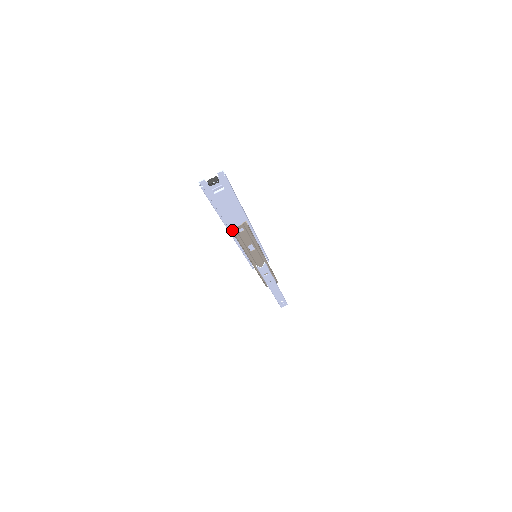
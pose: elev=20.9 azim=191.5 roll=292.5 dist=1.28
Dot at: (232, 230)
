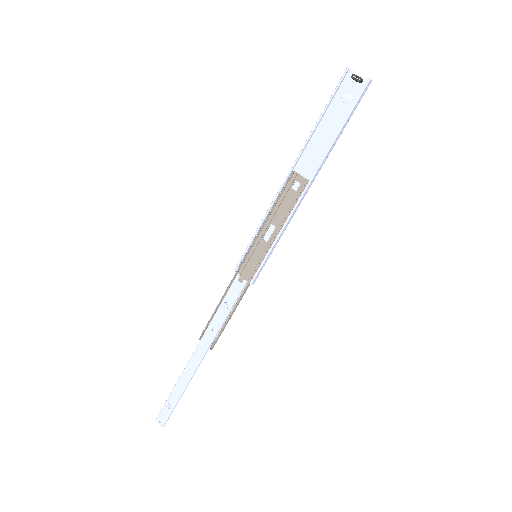
Dot at: (293, 176)
